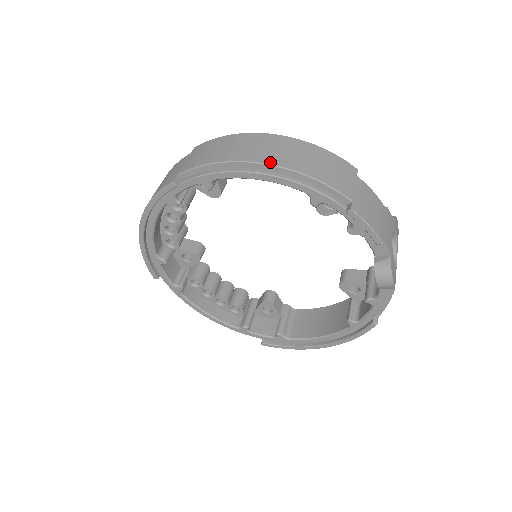
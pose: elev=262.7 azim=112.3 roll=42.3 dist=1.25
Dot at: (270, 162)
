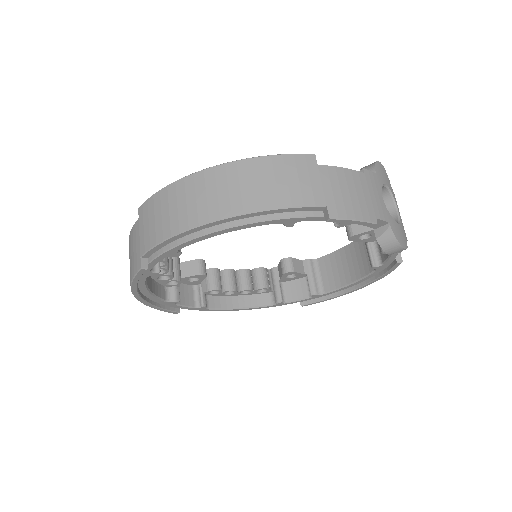
Dot at: (223, 215)
